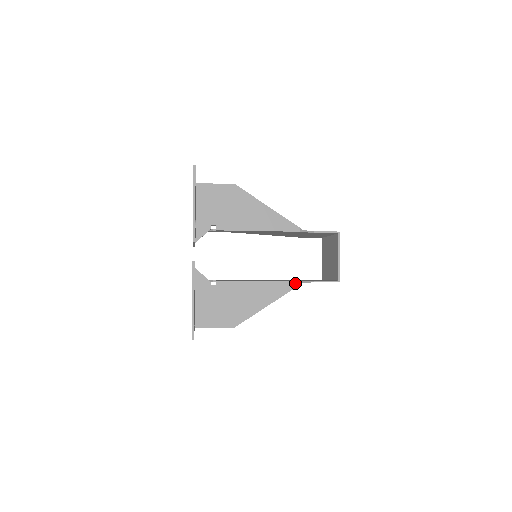
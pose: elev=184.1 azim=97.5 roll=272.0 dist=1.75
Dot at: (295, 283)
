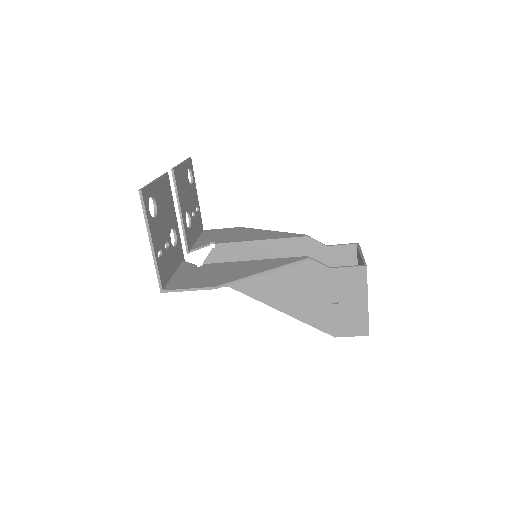
Dot at: (301, 258)
